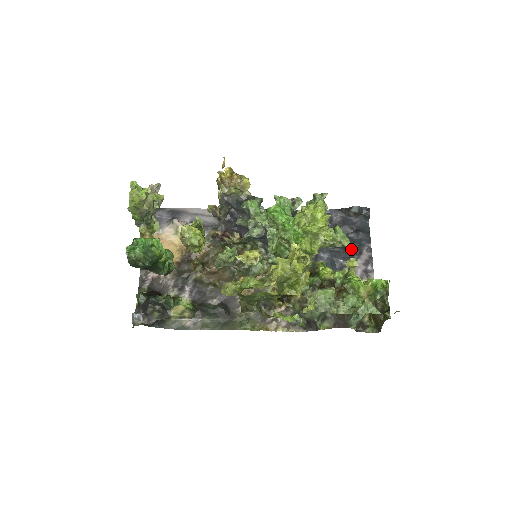
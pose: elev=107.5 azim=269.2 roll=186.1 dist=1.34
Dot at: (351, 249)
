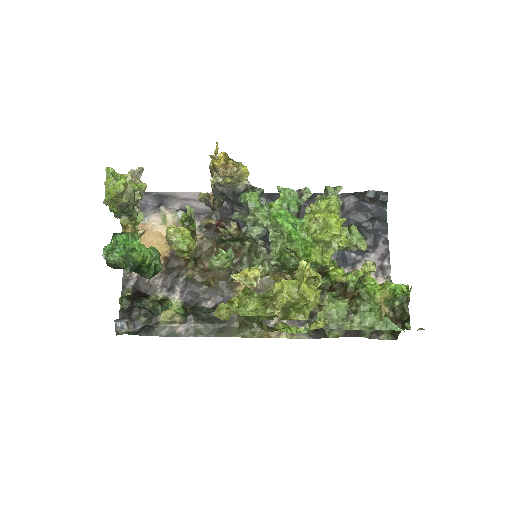
Dot at: occluded
